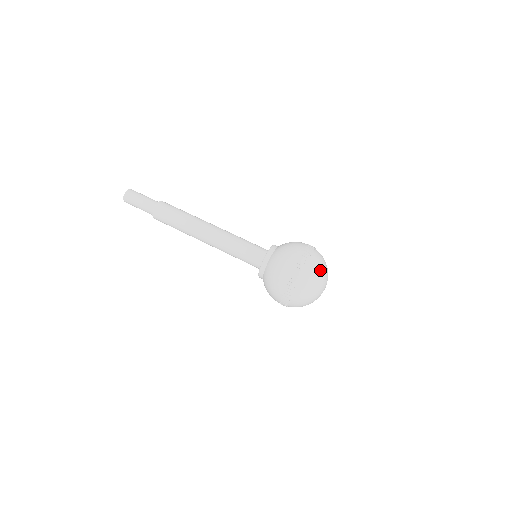
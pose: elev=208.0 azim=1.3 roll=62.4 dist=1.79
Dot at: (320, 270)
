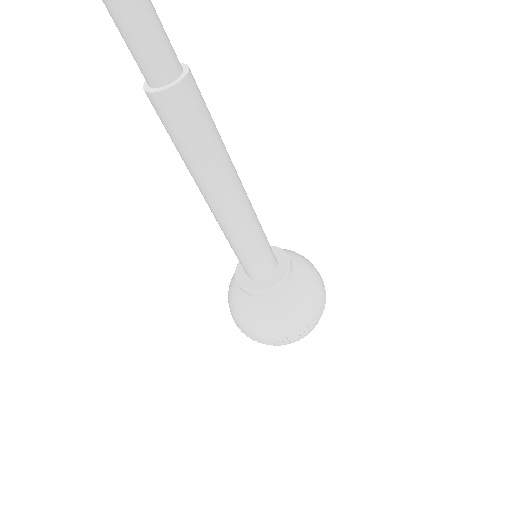
Dot at: occluded
